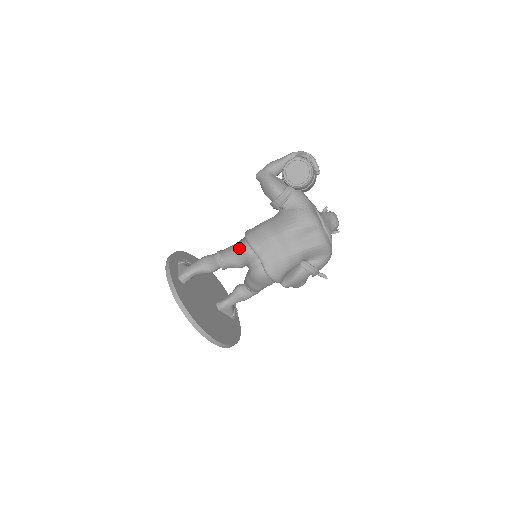
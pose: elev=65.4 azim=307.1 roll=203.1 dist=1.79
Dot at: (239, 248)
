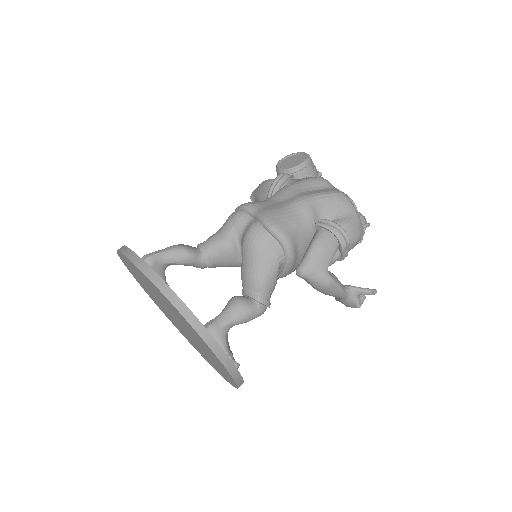
Dot at: occluded
